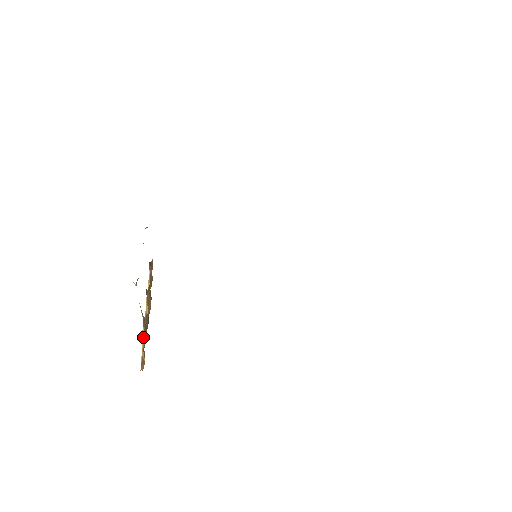
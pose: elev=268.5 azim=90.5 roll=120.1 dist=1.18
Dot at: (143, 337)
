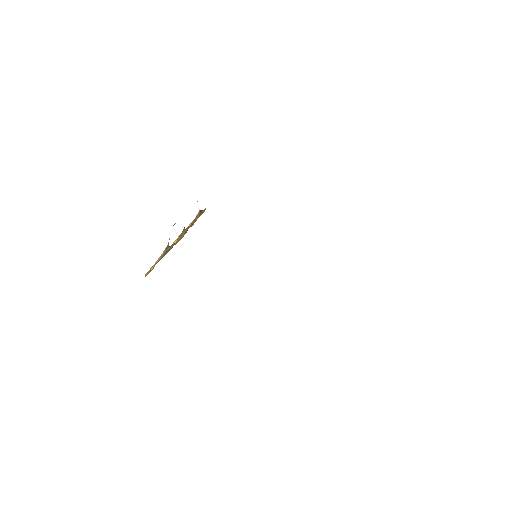
Dot at: (160, 257)
